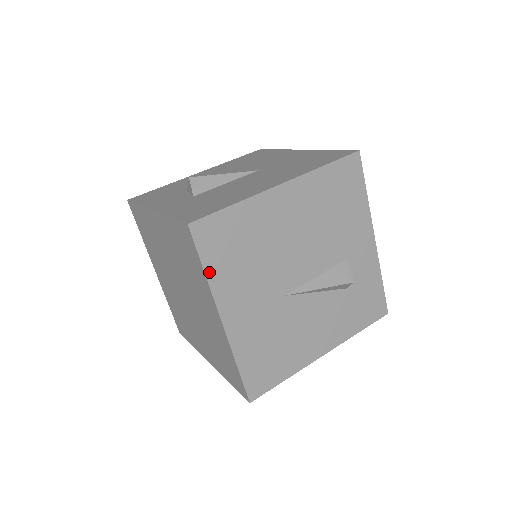
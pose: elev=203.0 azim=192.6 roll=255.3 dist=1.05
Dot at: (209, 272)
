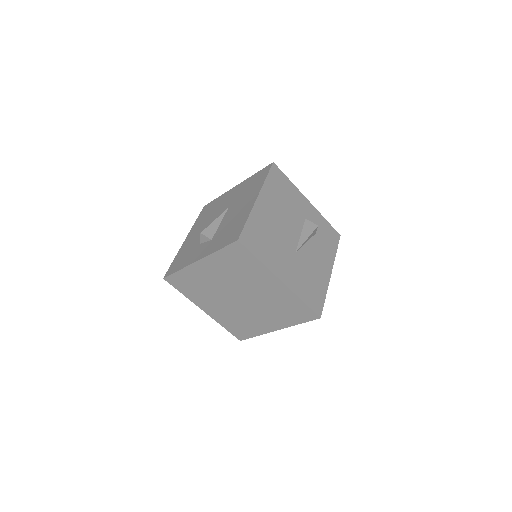
Dot at: (261, 259)
